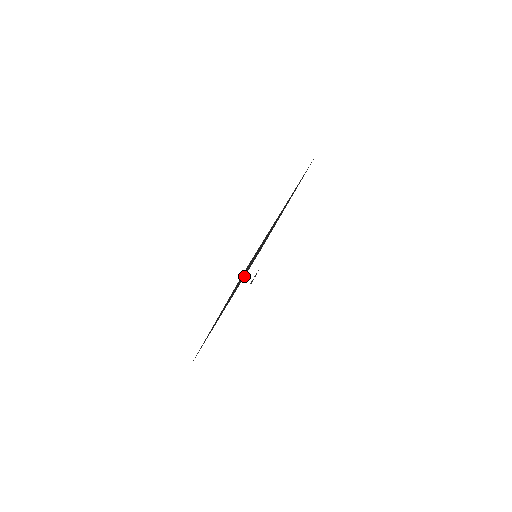
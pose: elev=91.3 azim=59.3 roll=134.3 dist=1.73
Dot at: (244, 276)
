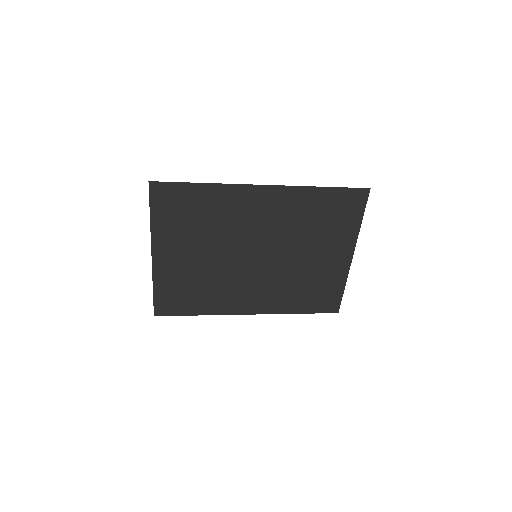
Dot at: (275, 303)
